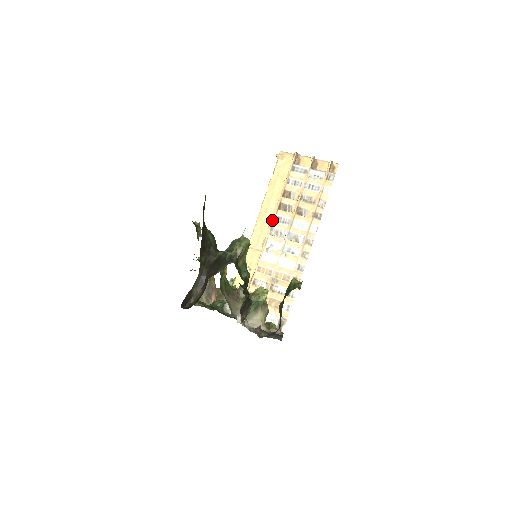
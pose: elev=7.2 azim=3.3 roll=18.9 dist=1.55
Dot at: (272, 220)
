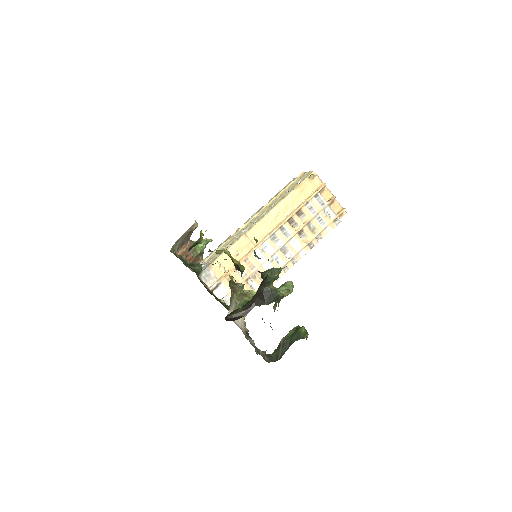
Dot at: (278, 227)
